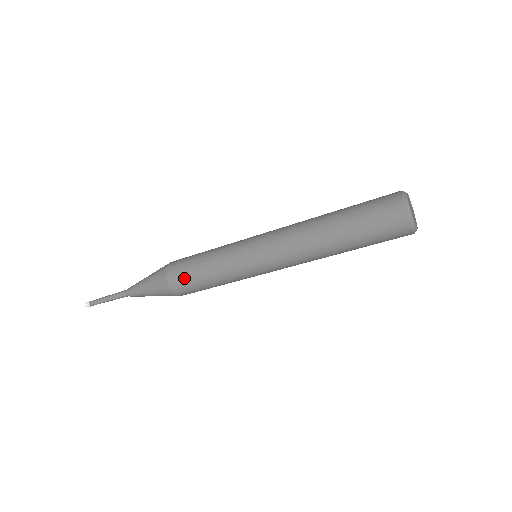
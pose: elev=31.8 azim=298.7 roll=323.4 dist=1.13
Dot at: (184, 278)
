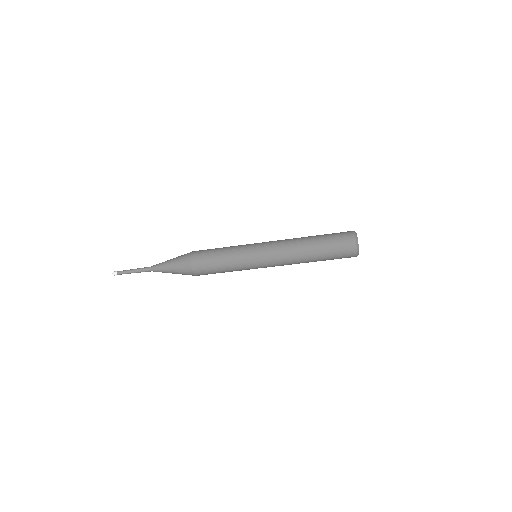
Dot at: (204, 254)
